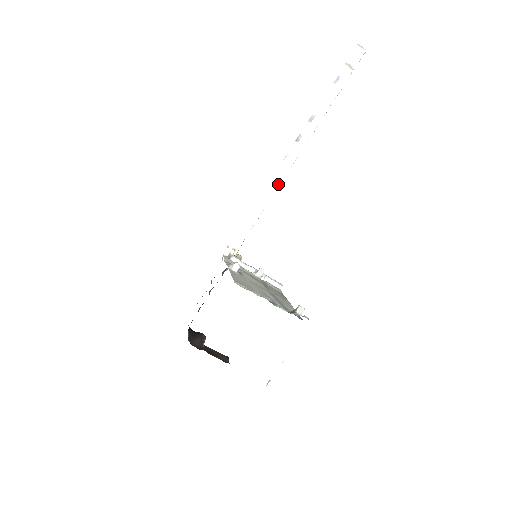
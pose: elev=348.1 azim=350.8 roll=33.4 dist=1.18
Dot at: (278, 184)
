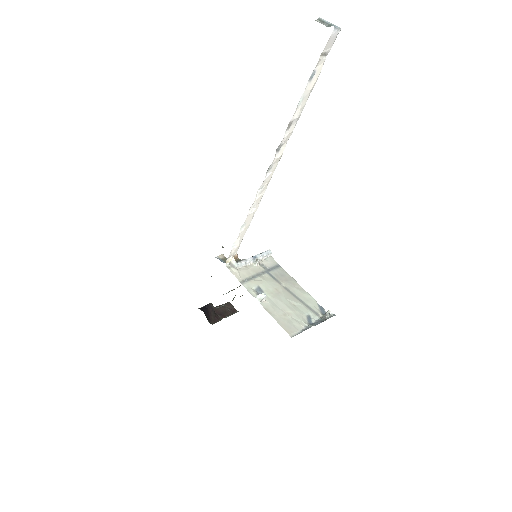
Dot at: (263, 193)
